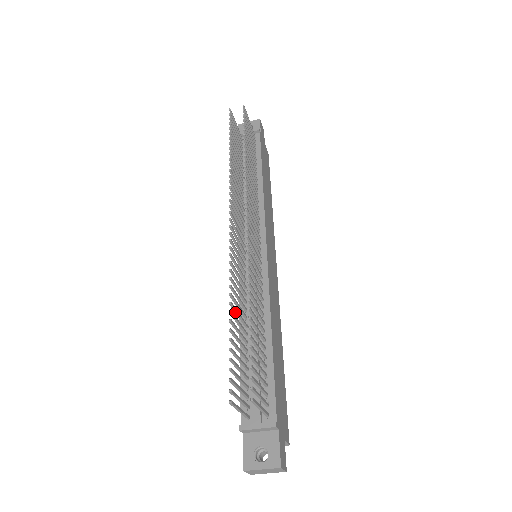
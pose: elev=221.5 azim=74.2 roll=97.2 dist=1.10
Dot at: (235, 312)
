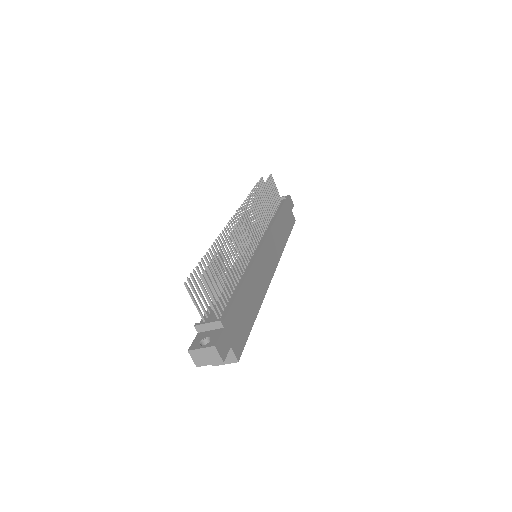
Dot at: occluded
